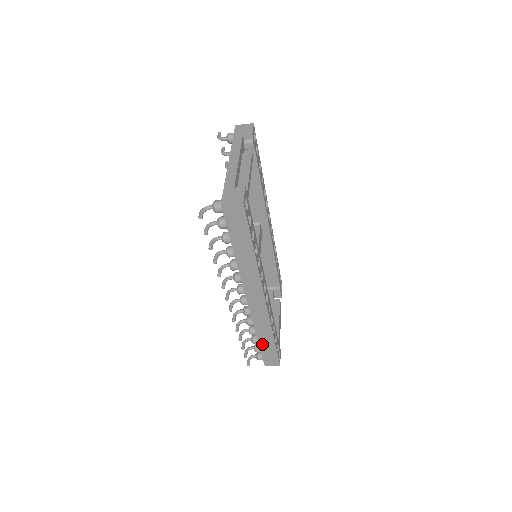
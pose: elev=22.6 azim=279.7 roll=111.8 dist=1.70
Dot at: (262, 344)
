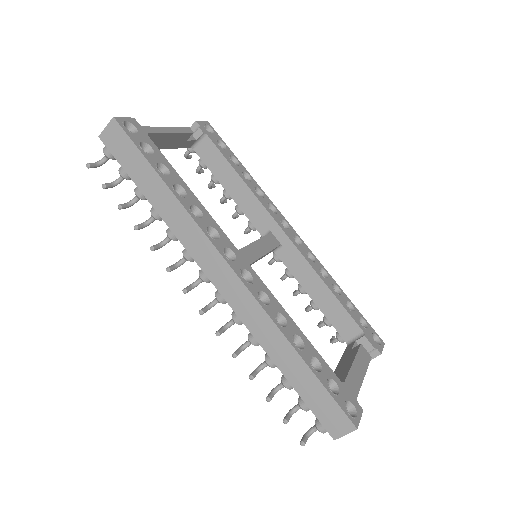
Dot at: (292, 378)
